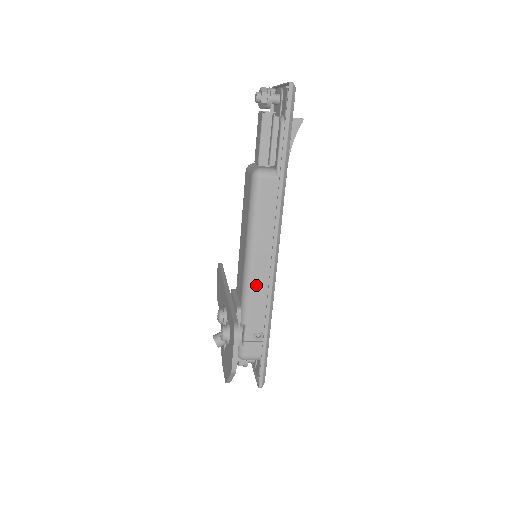
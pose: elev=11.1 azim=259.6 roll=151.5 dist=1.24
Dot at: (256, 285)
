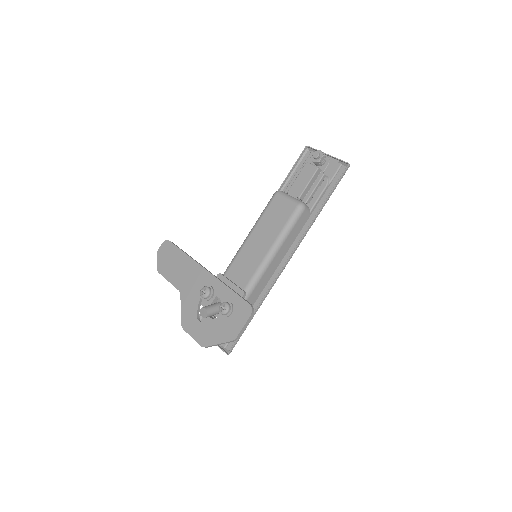
Dot at: (263, 279)
